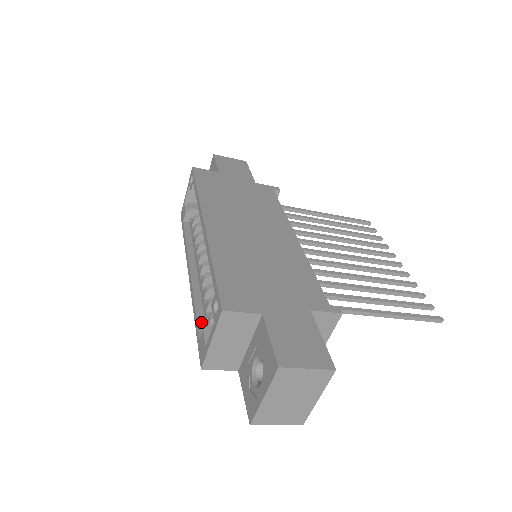
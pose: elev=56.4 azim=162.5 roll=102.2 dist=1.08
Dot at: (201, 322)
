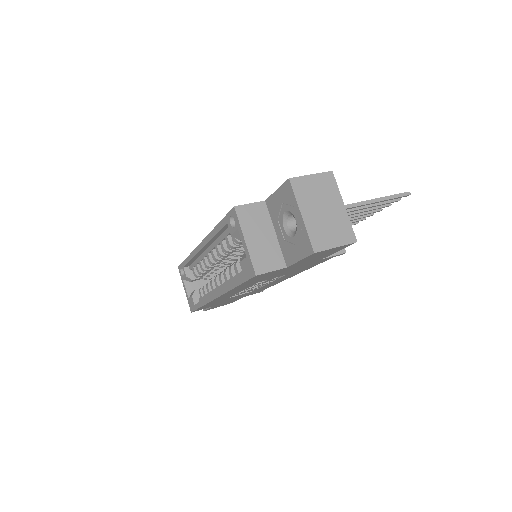
Dot at: occluded
